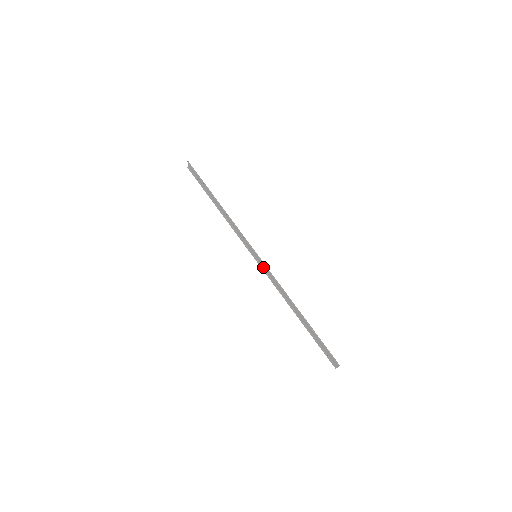
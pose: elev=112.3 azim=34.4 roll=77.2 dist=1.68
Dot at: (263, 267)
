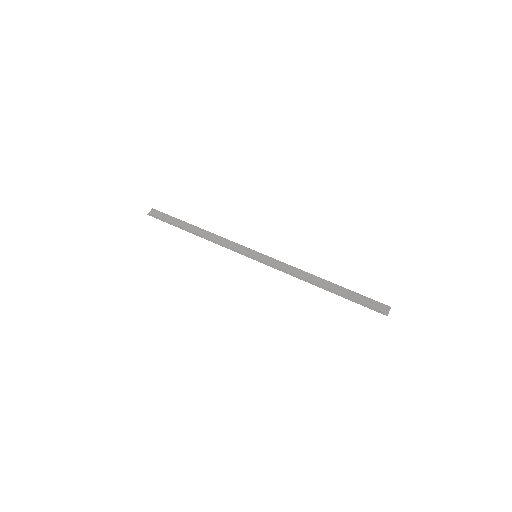
Dot at: (267, 263)
